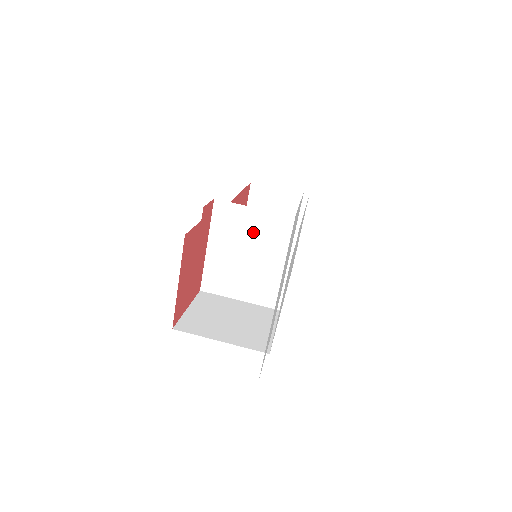
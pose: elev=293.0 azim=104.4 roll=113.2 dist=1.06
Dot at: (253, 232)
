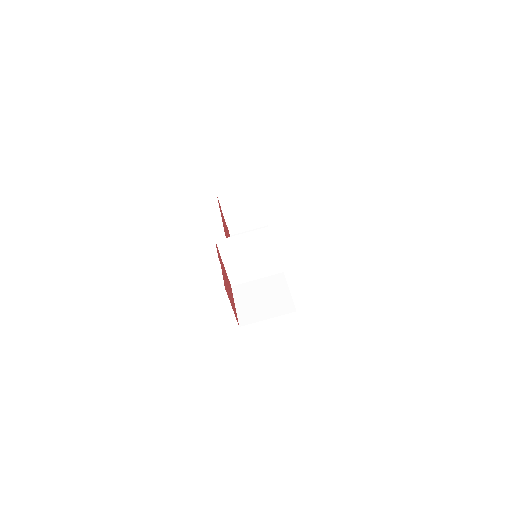
Dot at: (248, 245)
